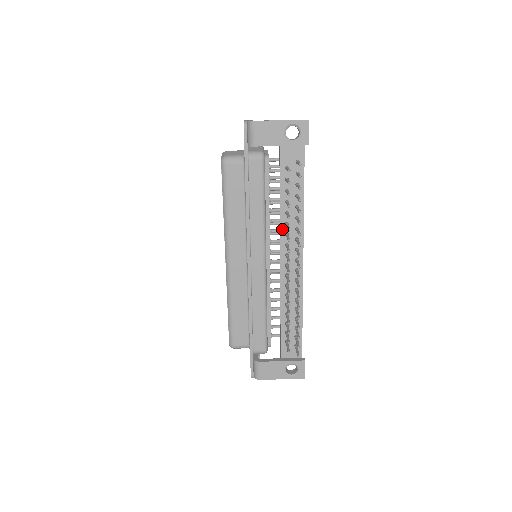
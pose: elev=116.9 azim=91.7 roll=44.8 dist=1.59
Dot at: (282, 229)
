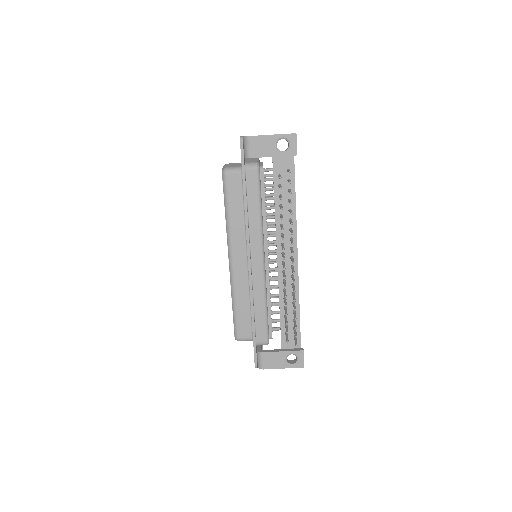
Dot at: (278, 230)
